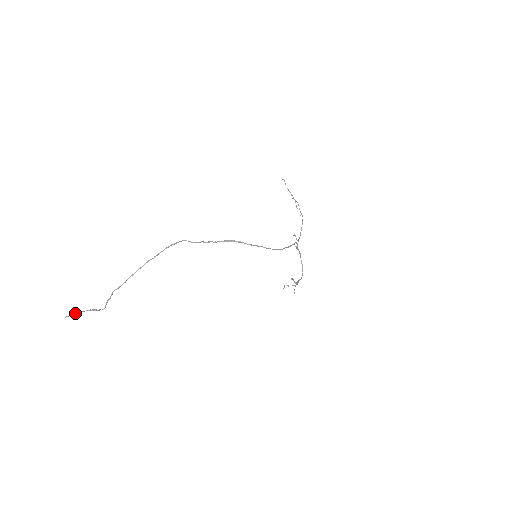
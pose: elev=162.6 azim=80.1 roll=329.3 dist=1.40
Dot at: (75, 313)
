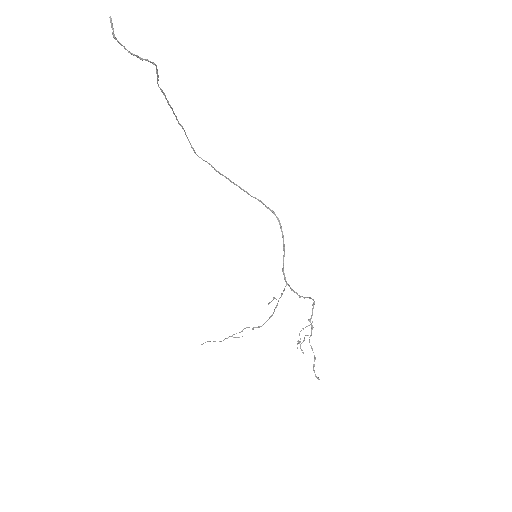
Dot at: (113, 37)
